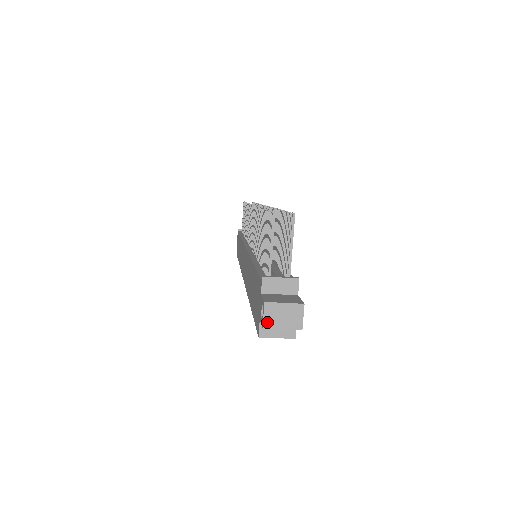
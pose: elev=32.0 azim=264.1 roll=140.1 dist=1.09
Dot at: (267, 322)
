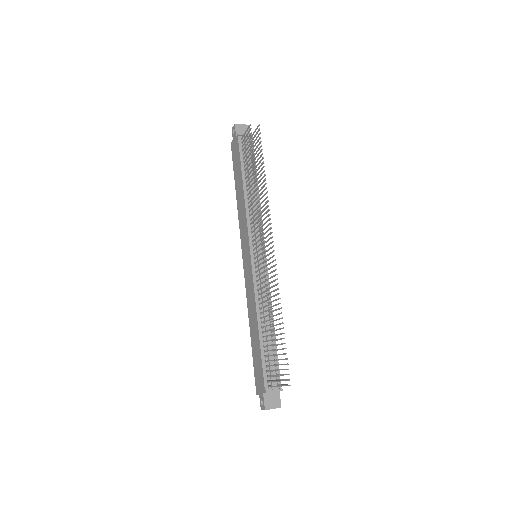
Dot at: (263, 409)
